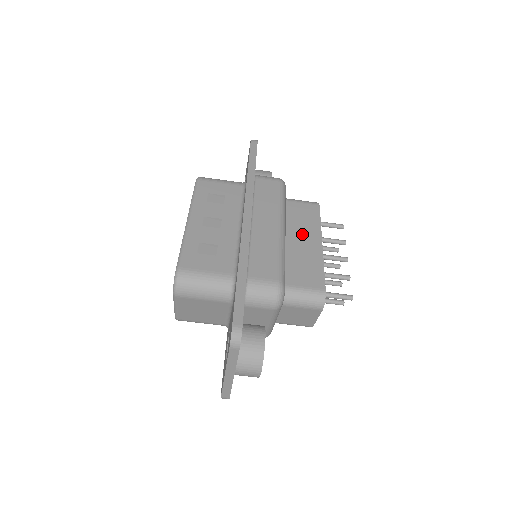
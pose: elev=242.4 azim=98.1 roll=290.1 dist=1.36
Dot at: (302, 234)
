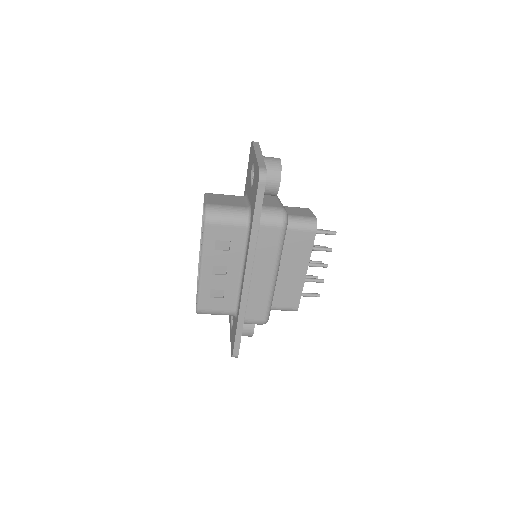
Dot at: (293, 265)
